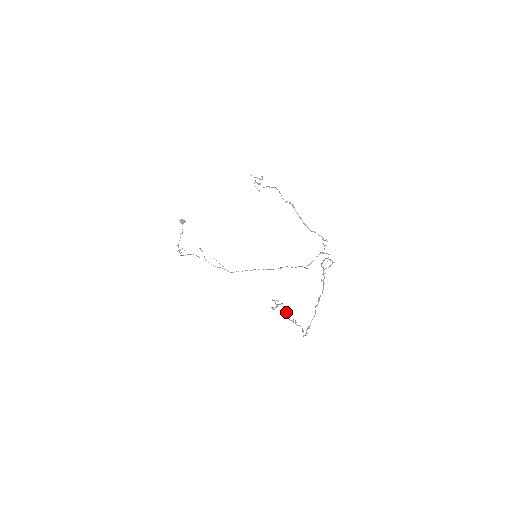
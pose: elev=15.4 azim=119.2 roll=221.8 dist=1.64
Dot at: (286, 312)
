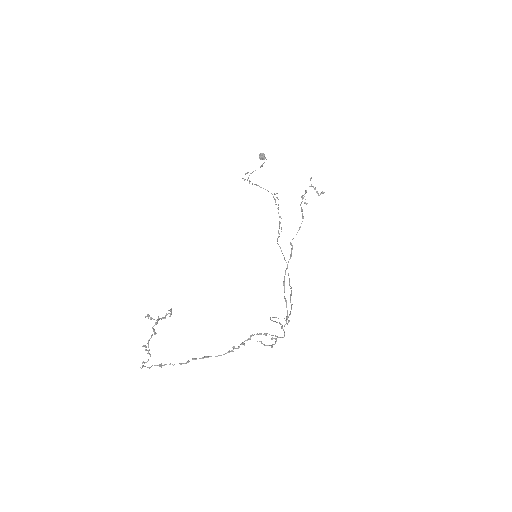
Dot at: (155, 332)
